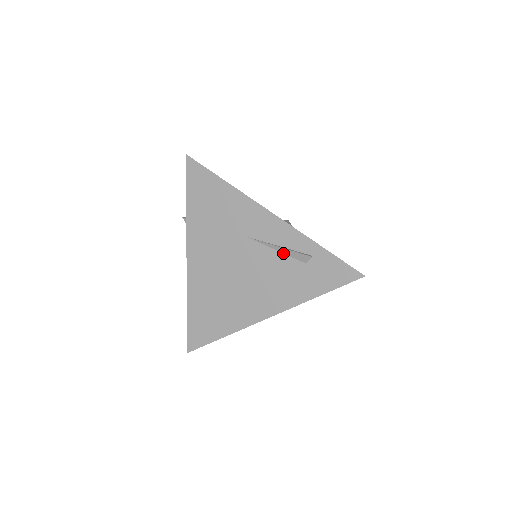
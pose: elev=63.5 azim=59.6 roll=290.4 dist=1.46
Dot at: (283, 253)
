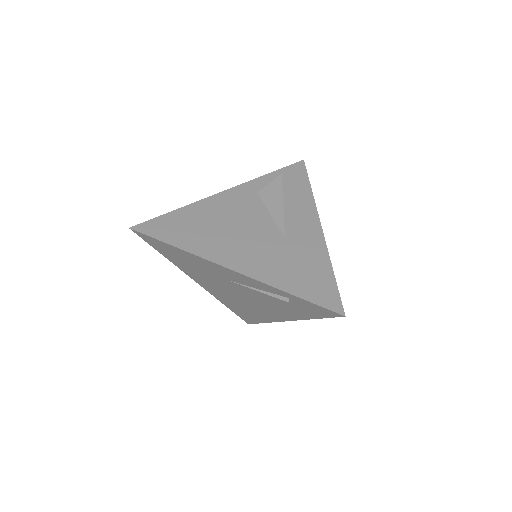
Dot at: occluded
